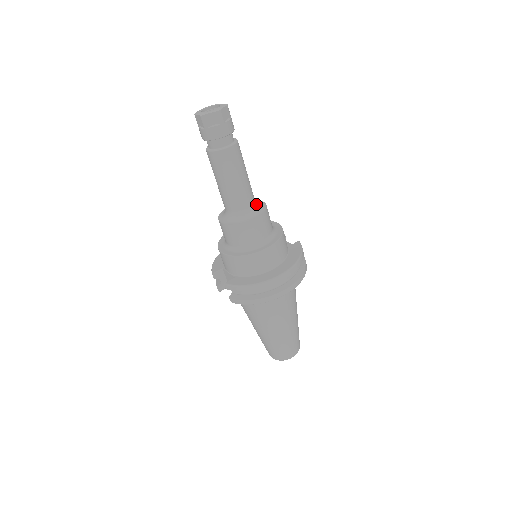
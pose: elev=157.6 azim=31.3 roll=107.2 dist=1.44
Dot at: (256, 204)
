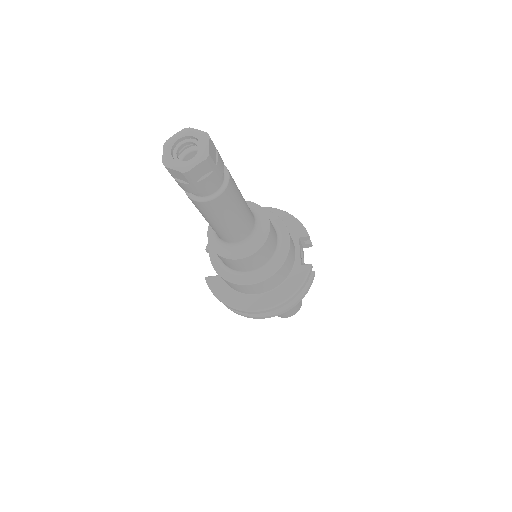
Dot at: (252, 236)
